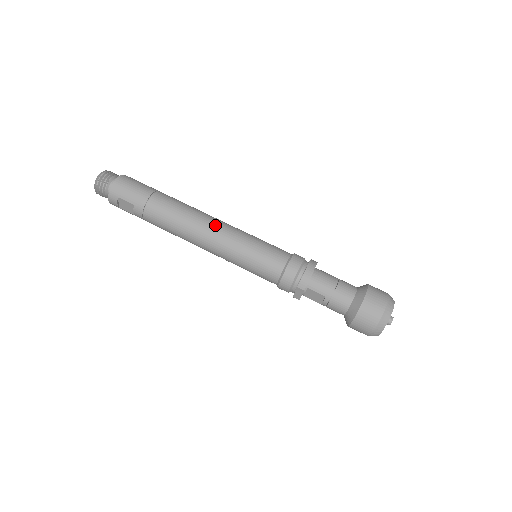
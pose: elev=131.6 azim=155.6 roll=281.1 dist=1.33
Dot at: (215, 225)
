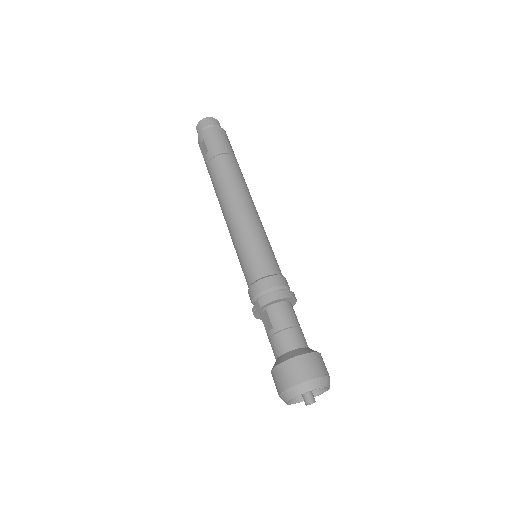
Dot at: (246, 206)
